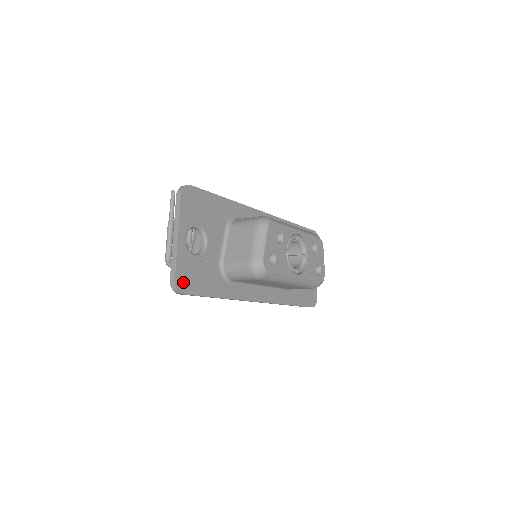
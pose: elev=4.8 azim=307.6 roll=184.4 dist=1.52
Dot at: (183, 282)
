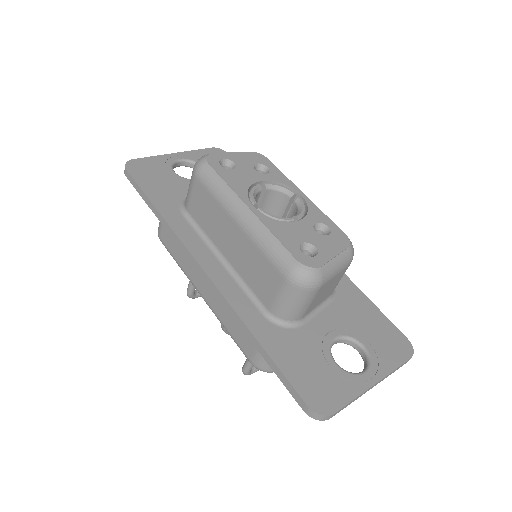
Dot at: (138, 167)
